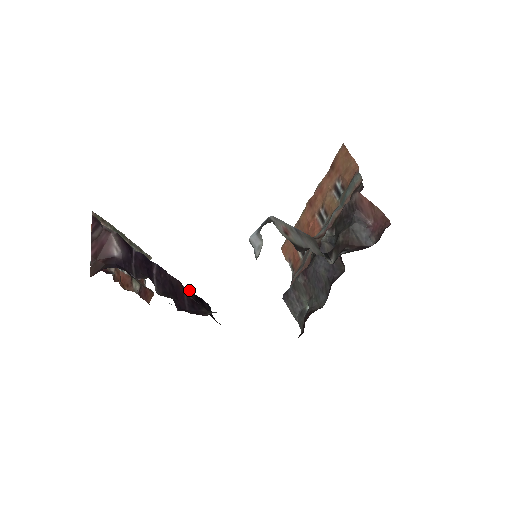
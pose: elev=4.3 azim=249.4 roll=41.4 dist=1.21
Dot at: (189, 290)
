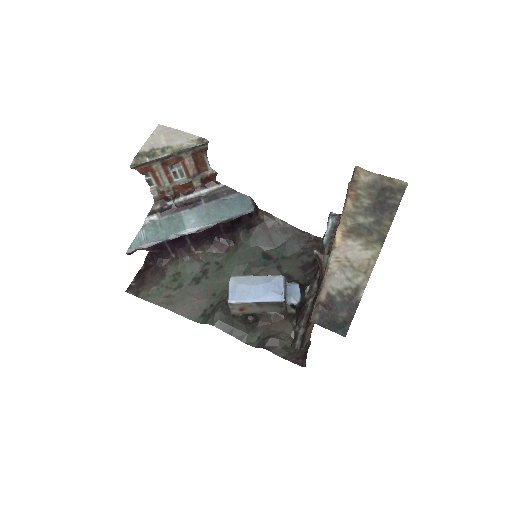
Dot at: (224, 223)
